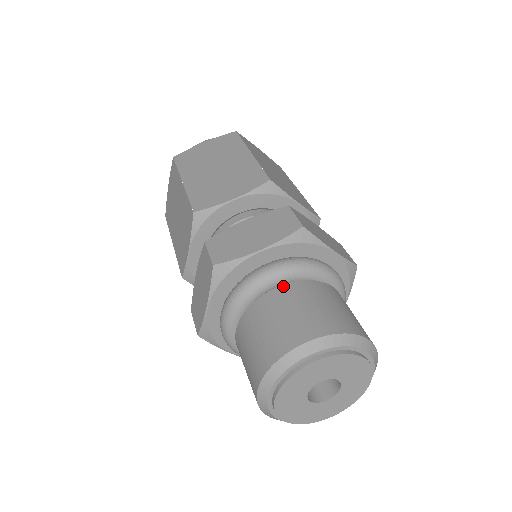
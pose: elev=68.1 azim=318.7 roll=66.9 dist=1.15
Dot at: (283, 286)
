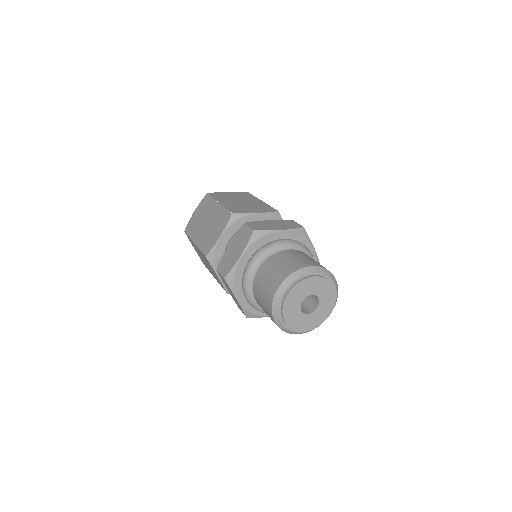
Dot at: (292, 250)
